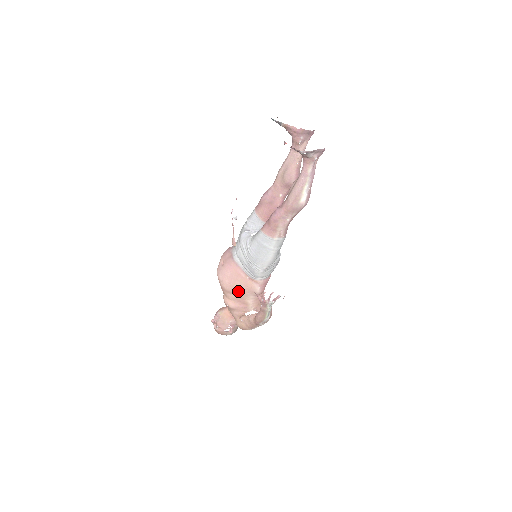
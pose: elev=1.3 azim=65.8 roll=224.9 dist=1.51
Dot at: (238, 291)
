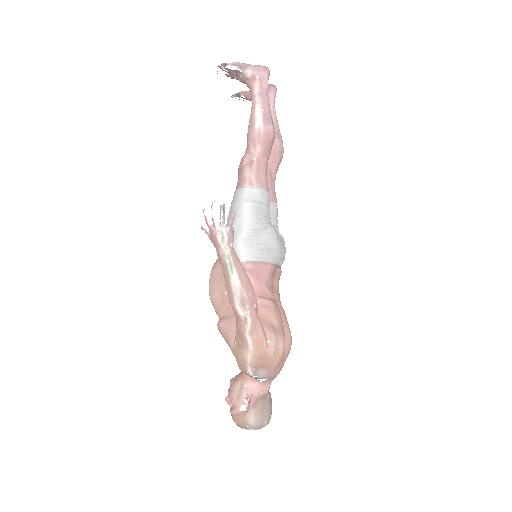
Dot at: (222, 290)
